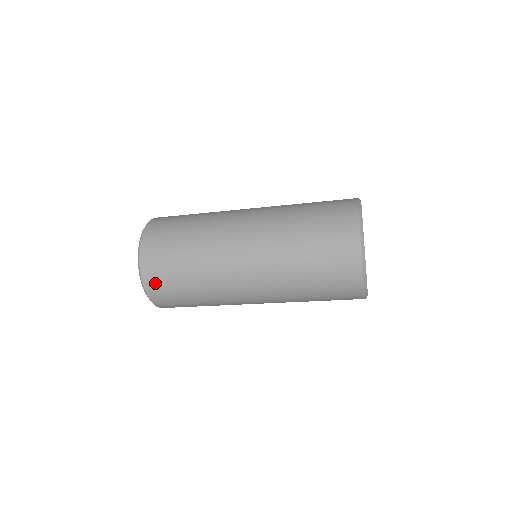
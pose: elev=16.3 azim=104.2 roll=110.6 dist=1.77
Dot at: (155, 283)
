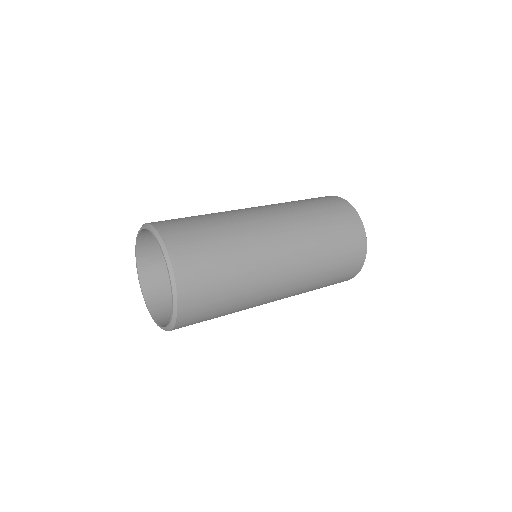
Dot at: (192, 286)
